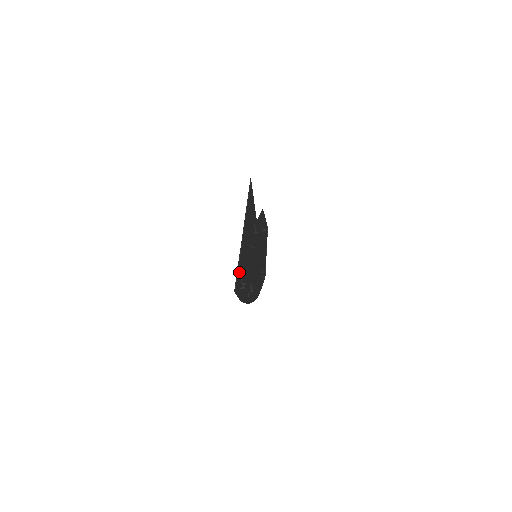
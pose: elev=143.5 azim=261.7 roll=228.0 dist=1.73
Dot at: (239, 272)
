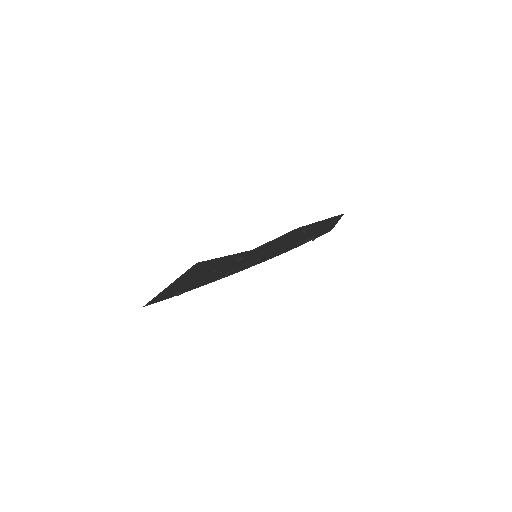
Dot at: (162, 296)
